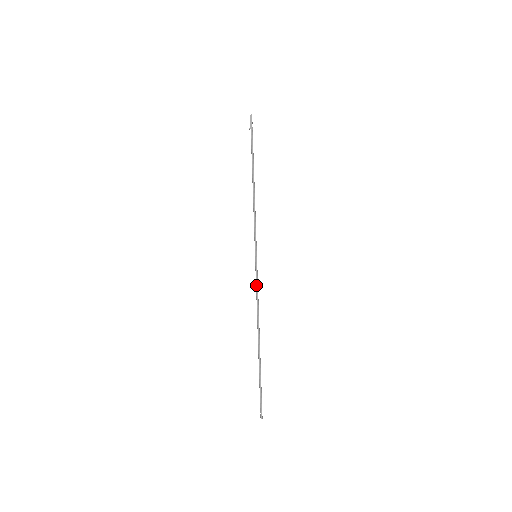
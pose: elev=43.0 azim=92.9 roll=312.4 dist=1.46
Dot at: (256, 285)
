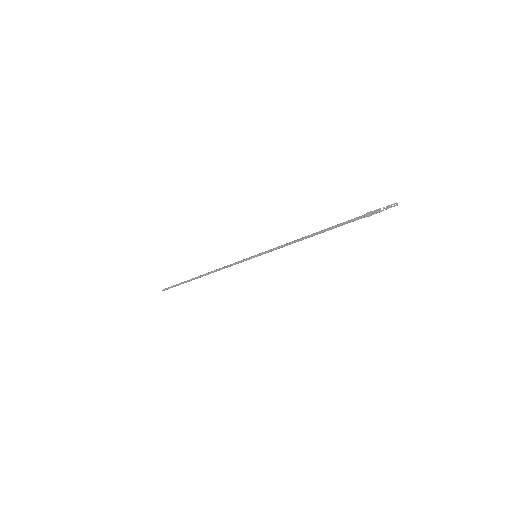
Dot at: occluded
